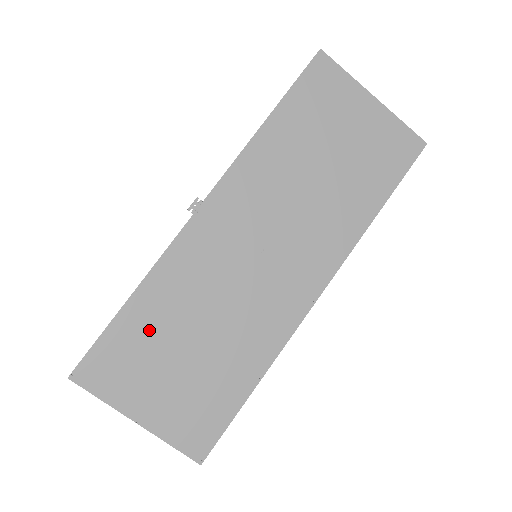
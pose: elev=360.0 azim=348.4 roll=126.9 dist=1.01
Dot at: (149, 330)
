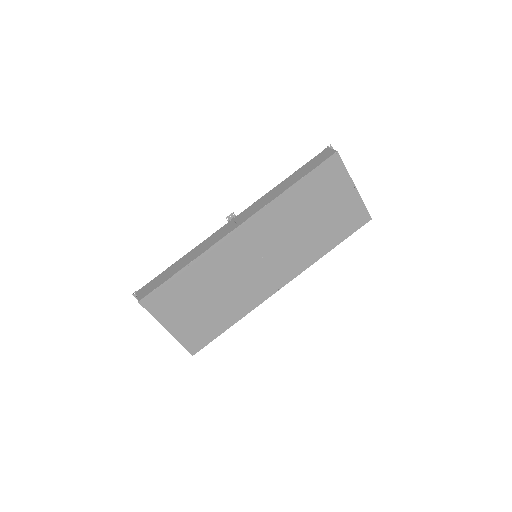
Dot at: (188, 286)
